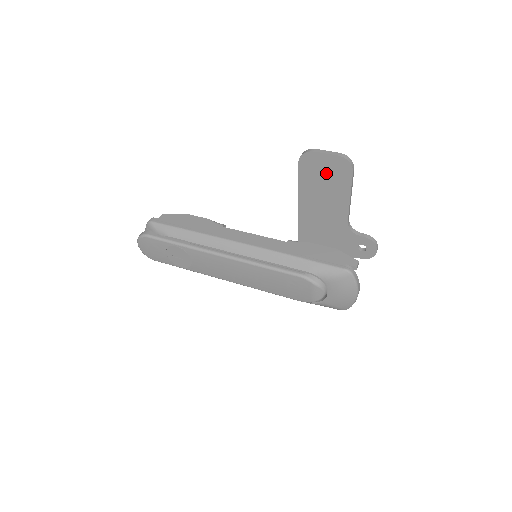
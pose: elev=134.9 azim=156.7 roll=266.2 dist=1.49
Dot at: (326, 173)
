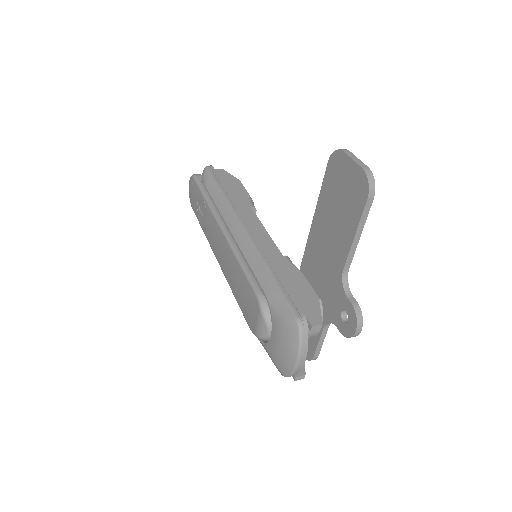
Dot at: (345, 188)
